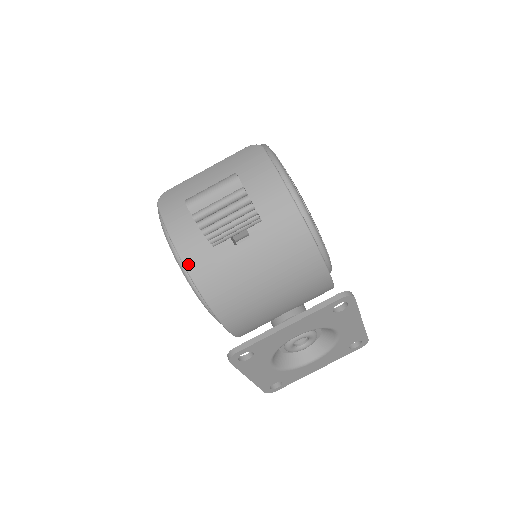
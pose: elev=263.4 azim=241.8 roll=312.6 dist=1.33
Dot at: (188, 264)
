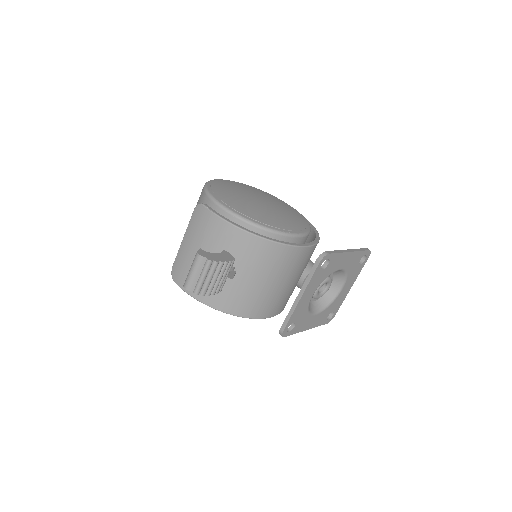
Dot at: (216, 307)
